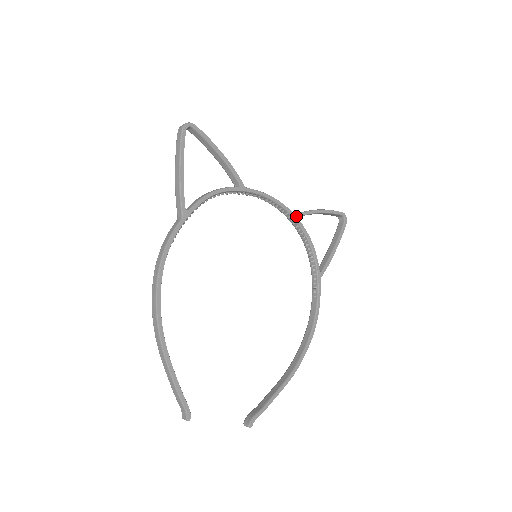
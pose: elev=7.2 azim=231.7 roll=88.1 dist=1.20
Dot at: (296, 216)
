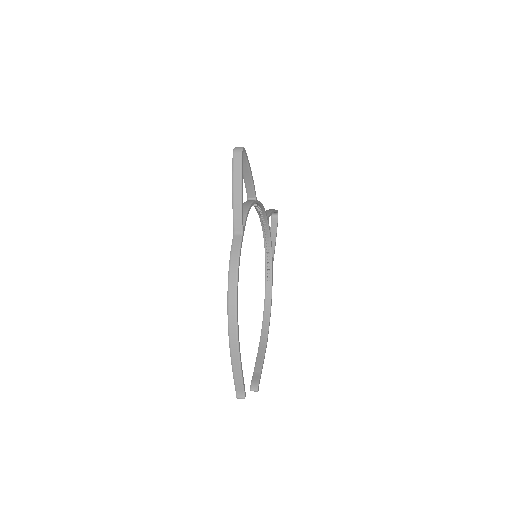
Dot at: (268, 219)
